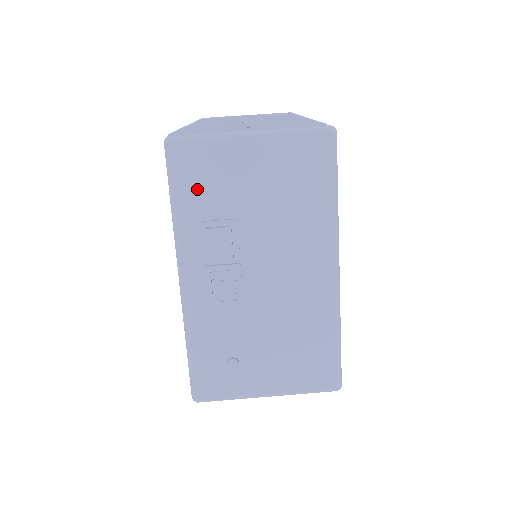
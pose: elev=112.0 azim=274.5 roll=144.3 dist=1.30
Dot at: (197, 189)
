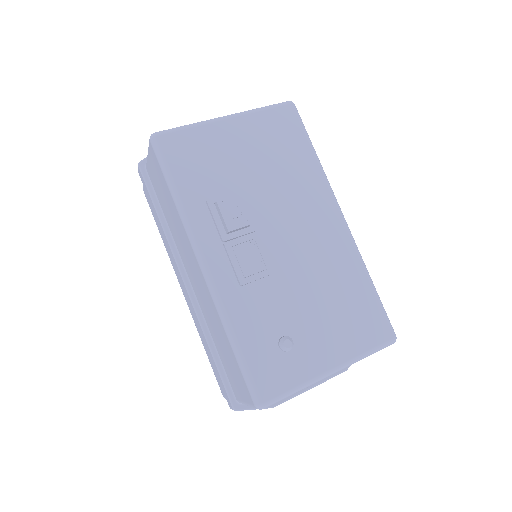
Dot at: (194, 172)
